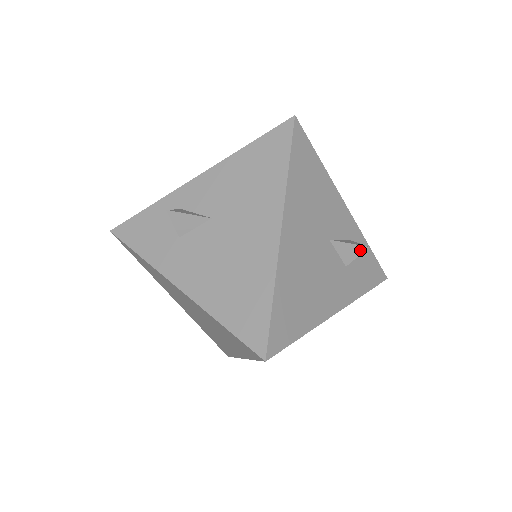
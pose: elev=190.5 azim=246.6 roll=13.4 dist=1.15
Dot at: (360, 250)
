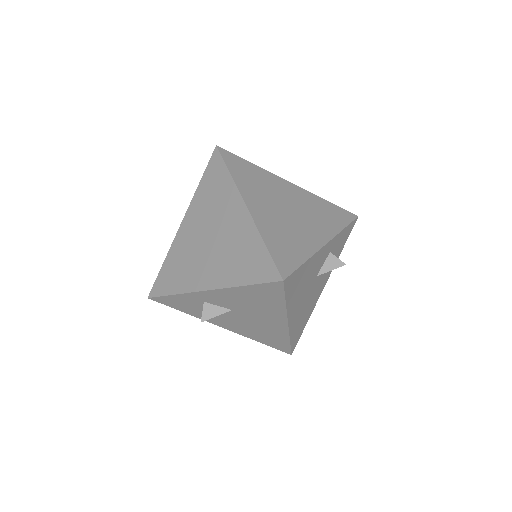
Dot at: (339, 266)
